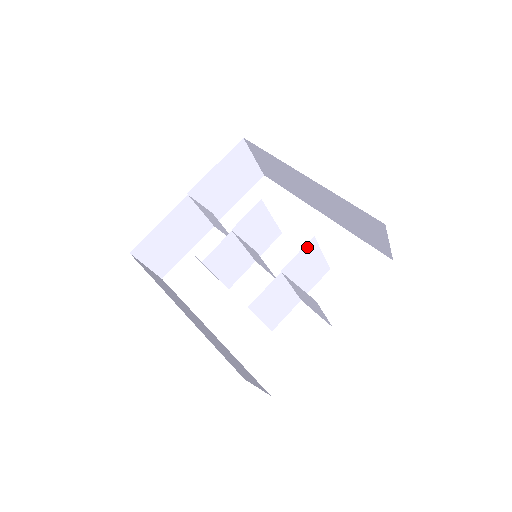
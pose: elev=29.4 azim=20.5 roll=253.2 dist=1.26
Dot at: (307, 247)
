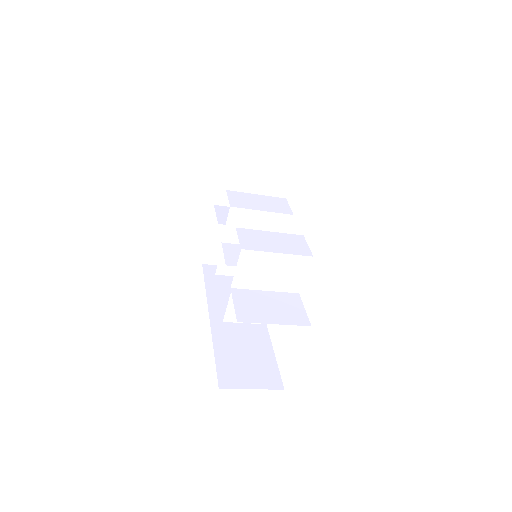
Dot at: (244, 259)
